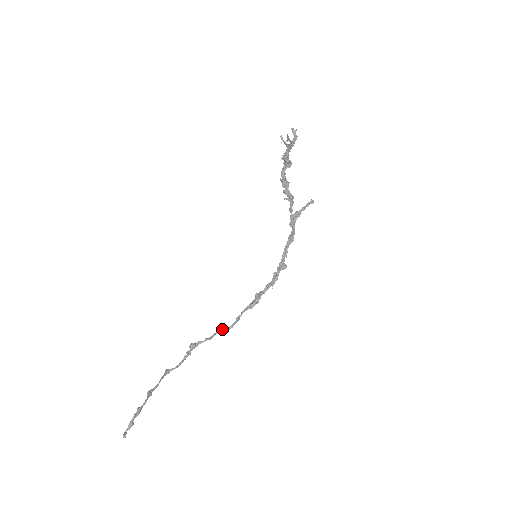
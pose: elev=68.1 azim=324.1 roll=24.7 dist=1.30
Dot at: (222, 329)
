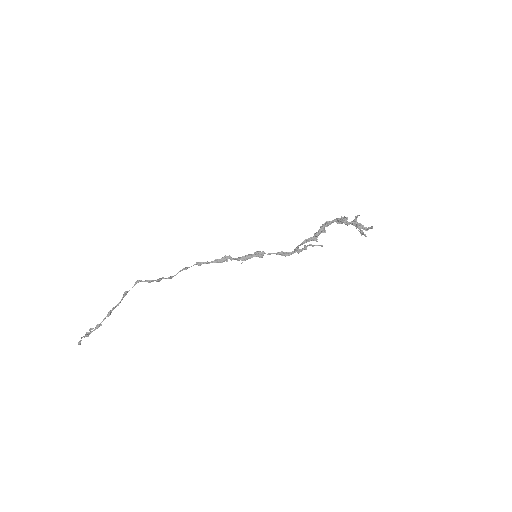
Dot at: (184, 269)
